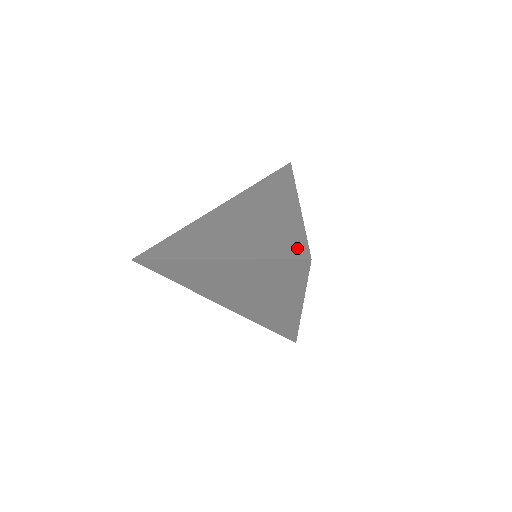
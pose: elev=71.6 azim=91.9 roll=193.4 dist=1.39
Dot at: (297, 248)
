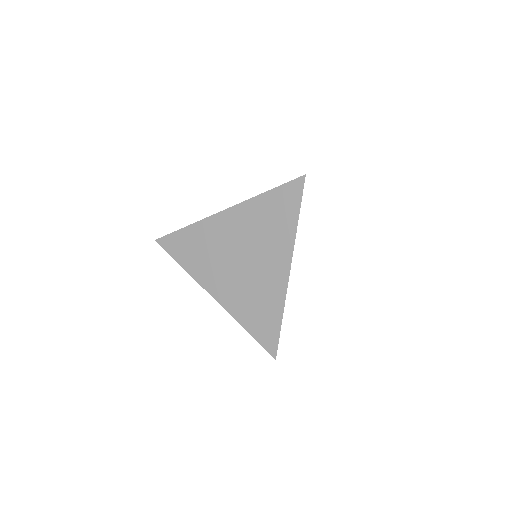
Dot at: occluded
